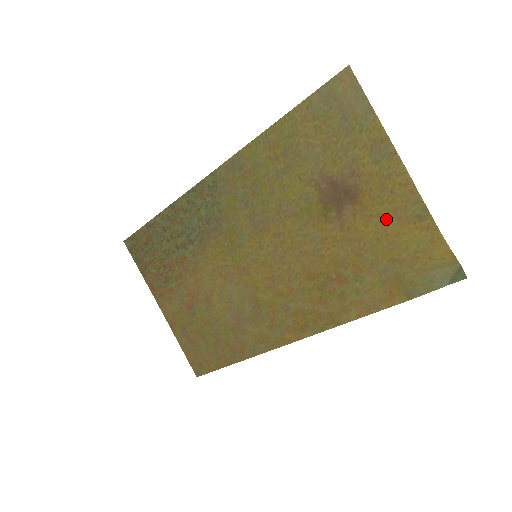
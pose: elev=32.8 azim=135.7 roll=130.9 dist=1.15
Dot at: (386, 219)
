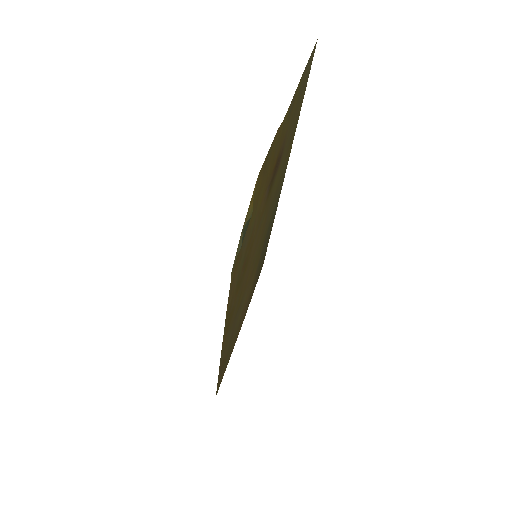
Dot at: (265, 178)
